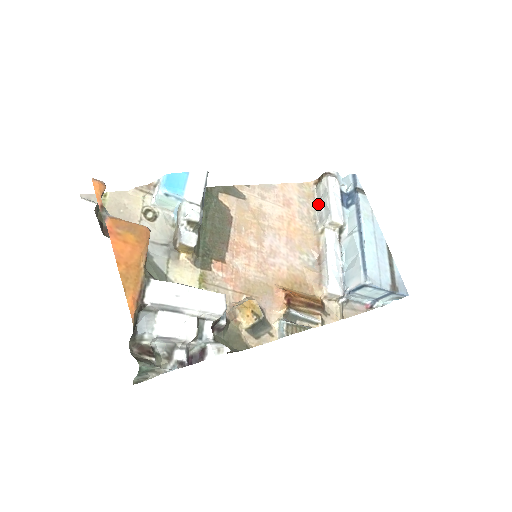
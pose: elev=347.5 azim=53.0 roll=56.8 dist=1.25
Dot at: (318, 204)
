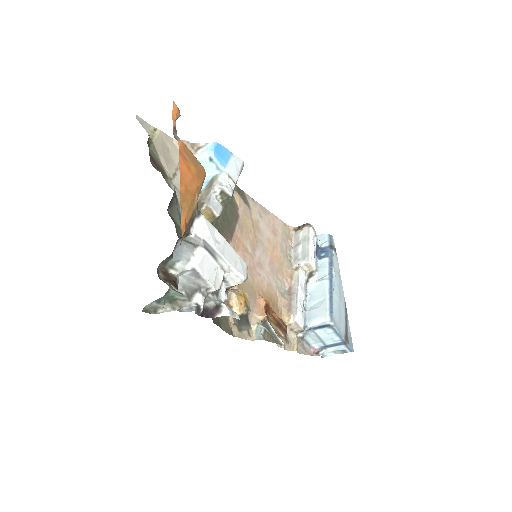
Dot at: (295, 246)
